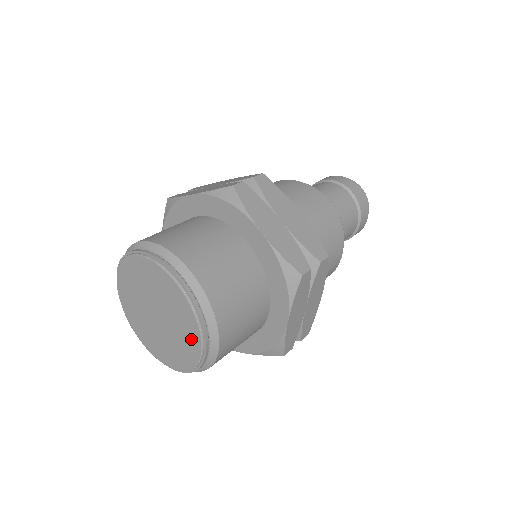
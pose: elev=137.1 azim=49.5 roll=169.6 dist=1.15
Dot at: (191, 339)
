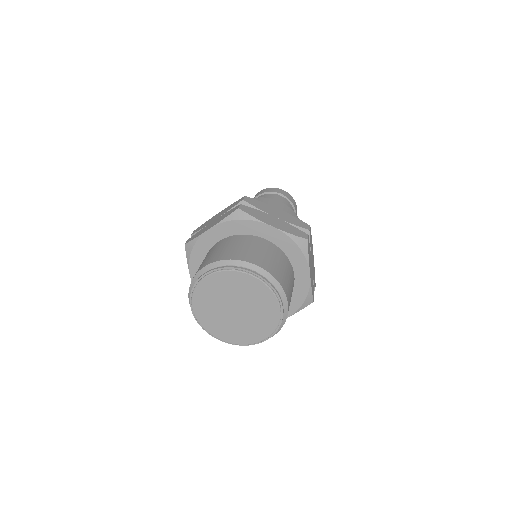
Dot at: (270, 307)
